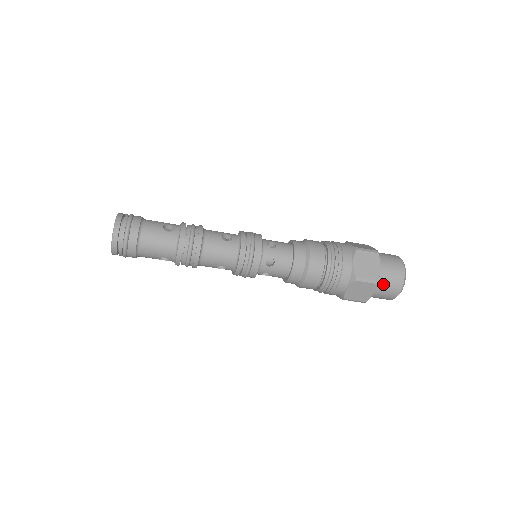
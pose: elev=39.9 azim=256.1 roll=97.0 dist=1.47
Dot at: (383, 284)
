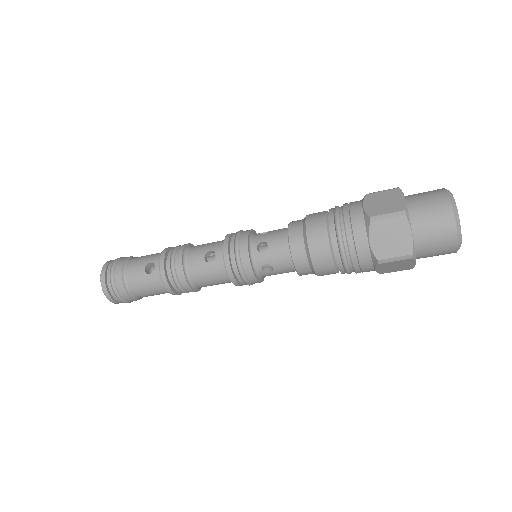
Dot at: (426, 250)
